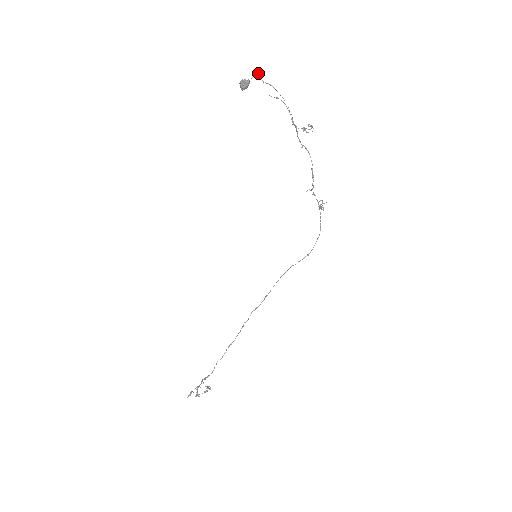
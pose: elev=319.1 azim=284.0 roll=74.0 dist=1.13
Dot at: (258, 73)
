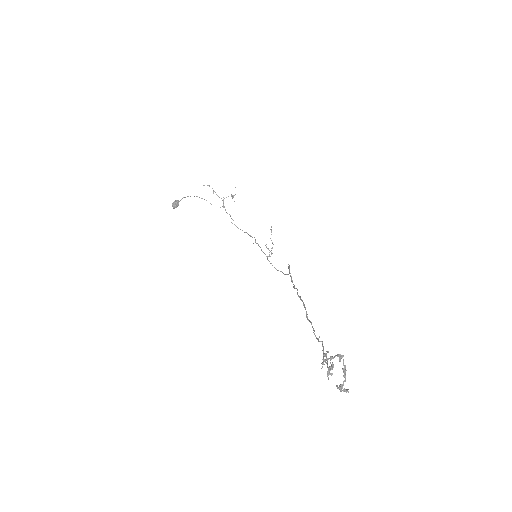
Dot at: (184, 197)
